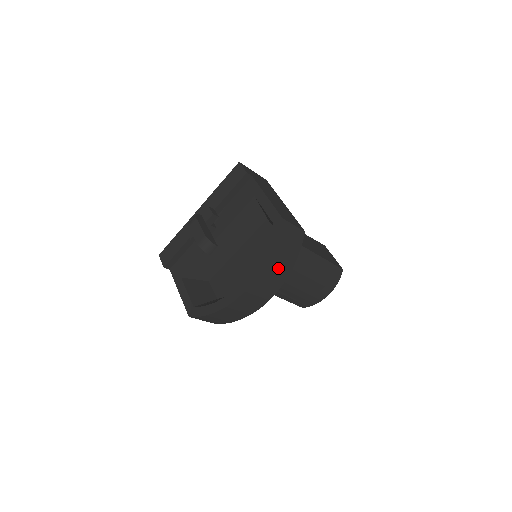
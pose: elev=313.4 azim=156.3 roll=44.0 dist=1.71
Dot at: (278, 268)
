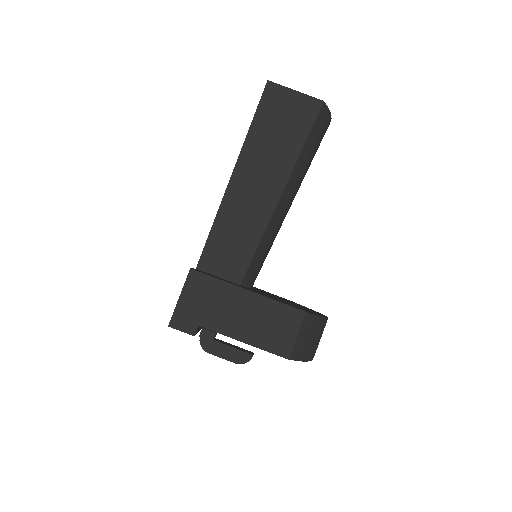
Dot at: (319, 339)
